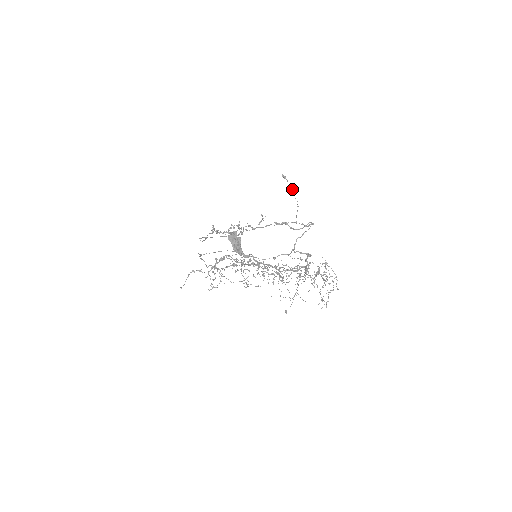
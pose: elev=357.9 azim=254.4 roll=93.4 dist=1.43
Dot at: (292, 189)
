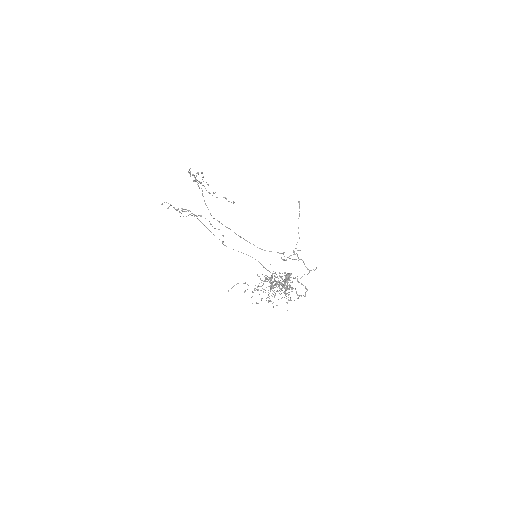
Dot at: (299, 215)
